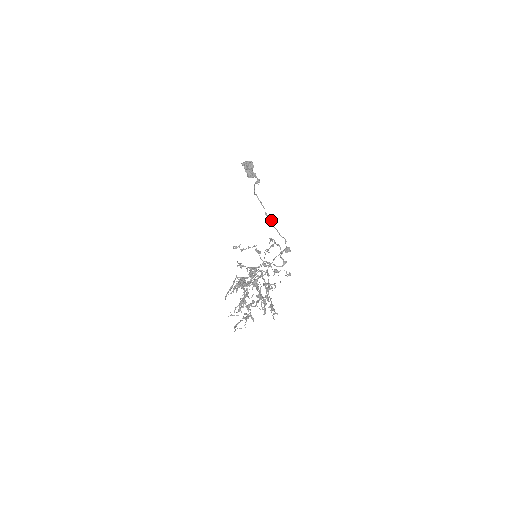
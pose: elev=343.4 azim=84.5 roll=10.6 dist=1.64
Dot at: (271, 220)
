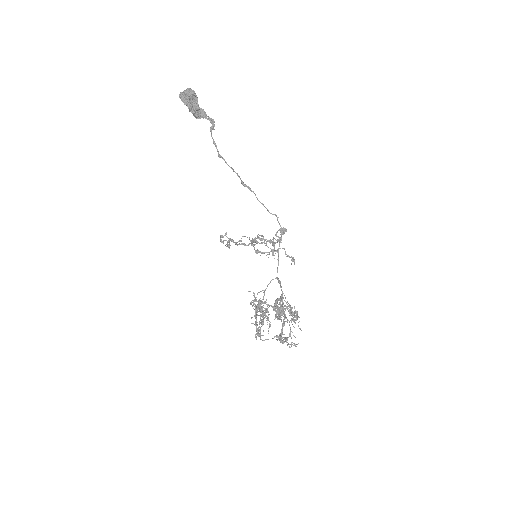
Dot at: occluded
